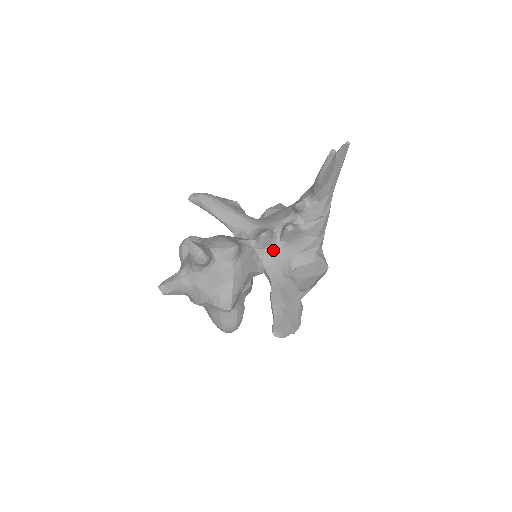
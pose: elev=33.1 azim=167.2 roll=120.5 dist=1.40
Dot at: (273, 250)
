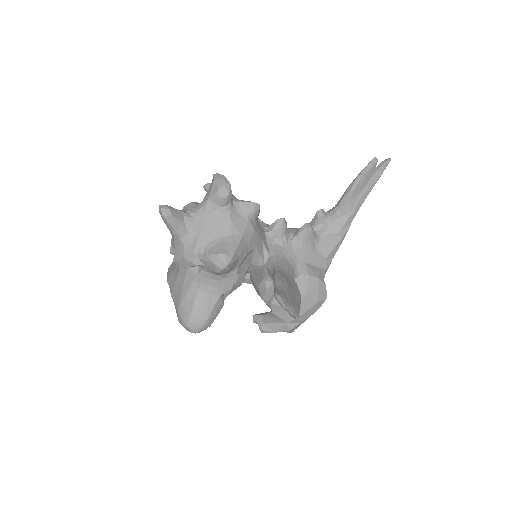
Dot at: (282, 245)
